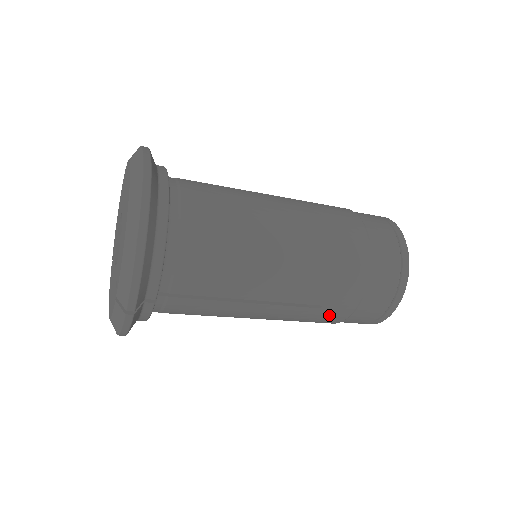
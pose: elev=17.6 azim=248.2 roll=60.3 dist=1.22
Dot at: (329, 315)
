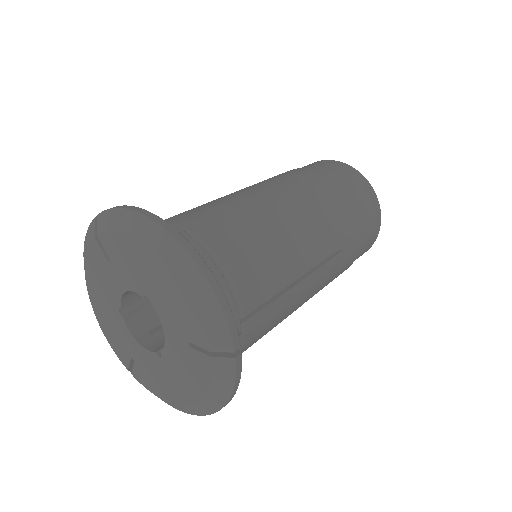
Dot at: occluded
